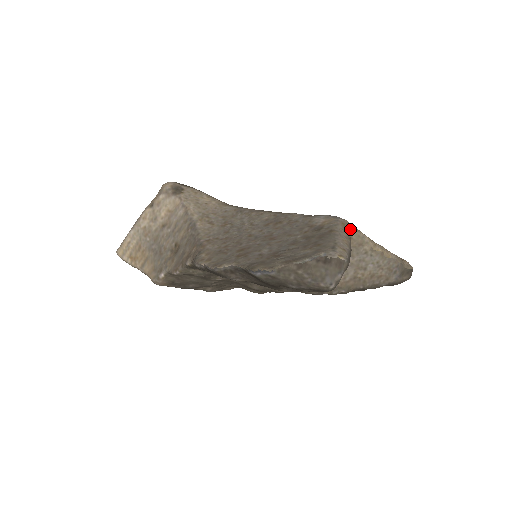
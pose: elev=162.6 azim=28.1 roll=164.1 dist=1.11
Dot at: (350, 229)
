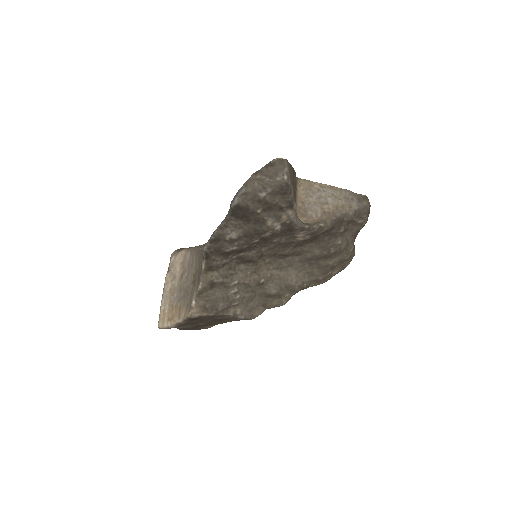
Dot at: occluded
